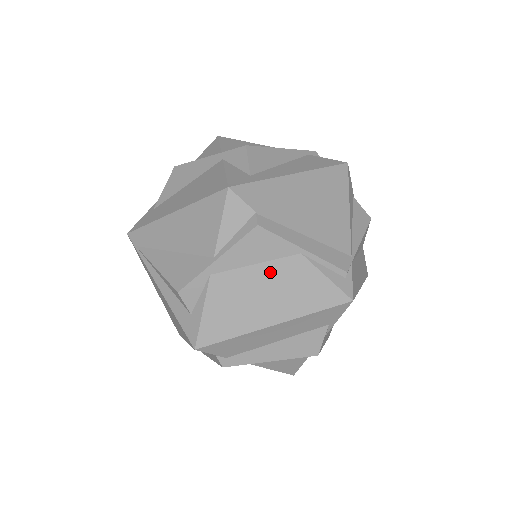
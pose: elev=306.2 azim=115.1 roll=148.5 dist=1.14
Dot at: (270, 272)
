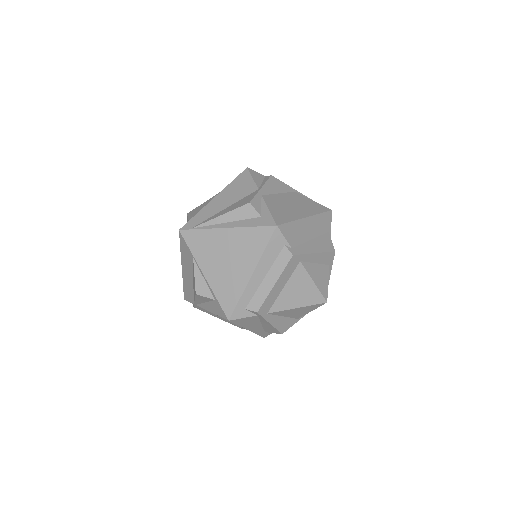
Dot at: (288, 197)
